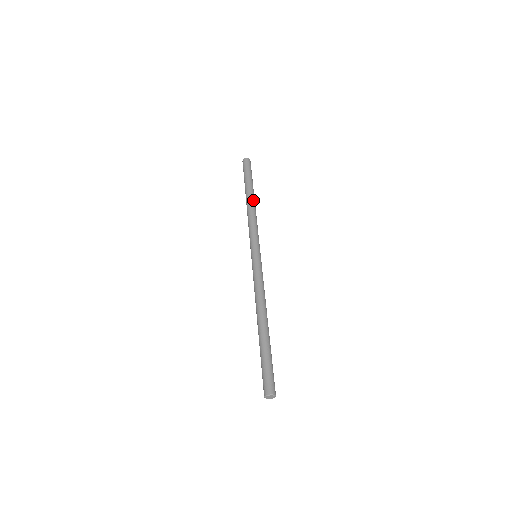
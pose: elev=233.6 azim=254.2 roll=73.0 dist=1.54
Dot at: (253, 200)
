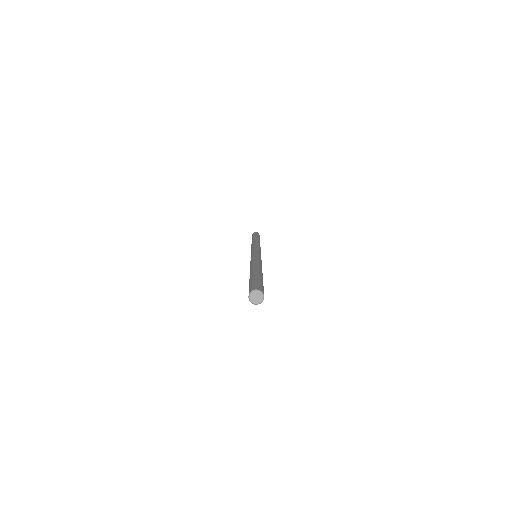
Dot at: (255, 240)
